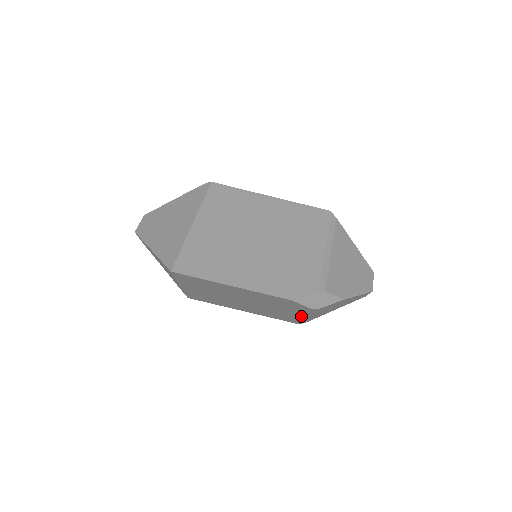
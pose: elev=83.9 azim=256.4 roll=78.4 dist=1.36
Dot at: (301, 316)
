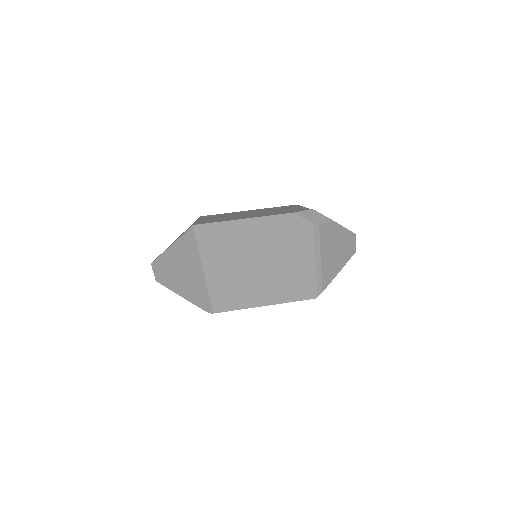
Dot at: (312, 262)
